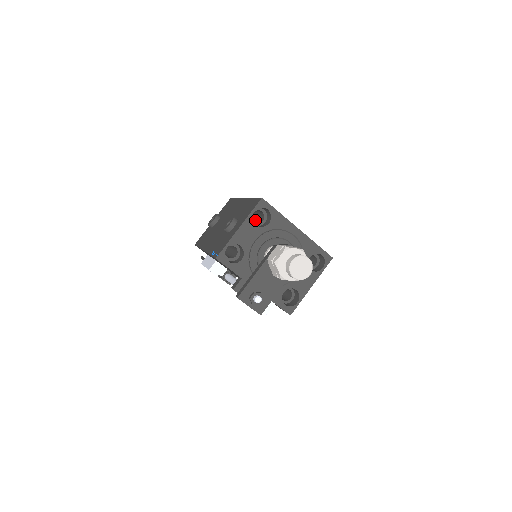
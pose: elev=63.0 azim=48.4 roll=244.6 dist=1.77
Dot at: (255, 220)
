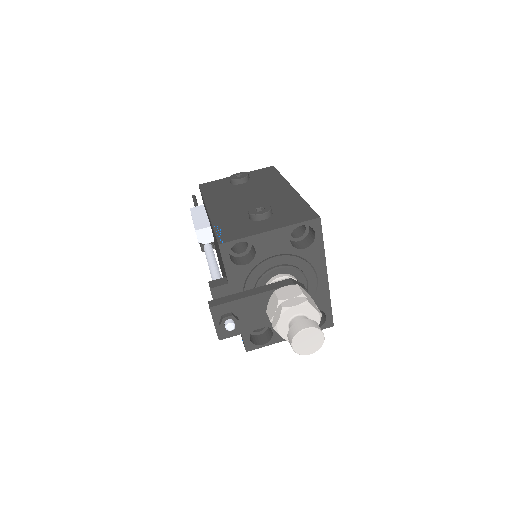
Dot at: occluded
